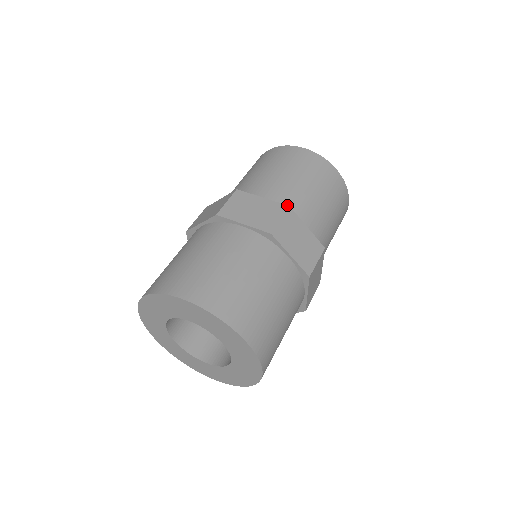
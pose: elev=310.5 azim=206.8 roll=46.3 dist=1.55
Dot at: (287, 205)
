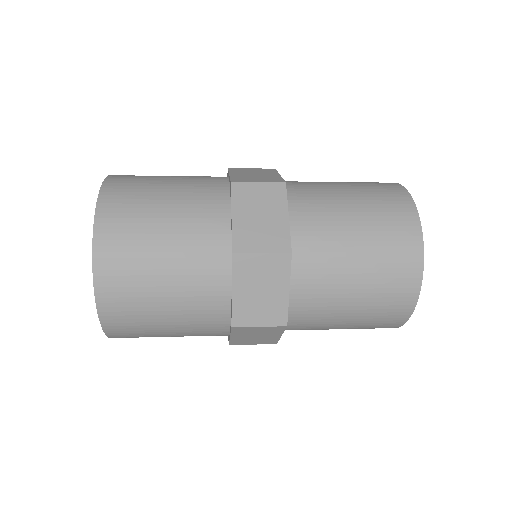
Dot at: occluded
